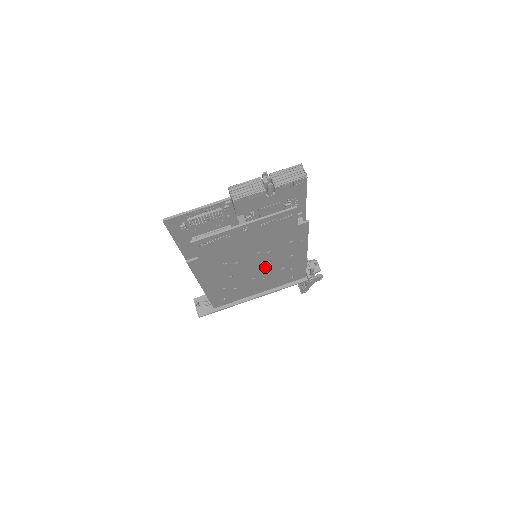
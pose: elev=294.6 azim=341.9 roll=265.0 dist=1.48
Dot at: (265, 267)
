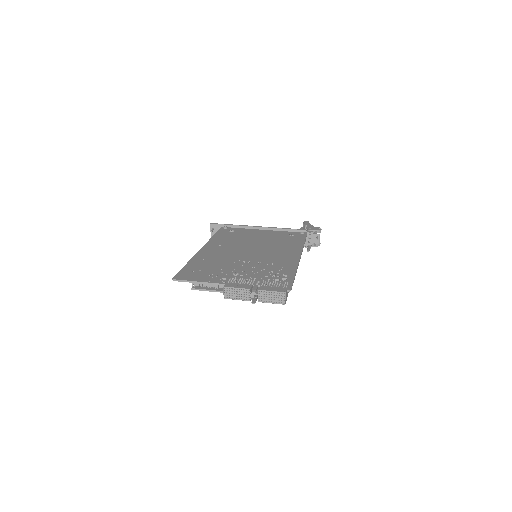
Dot at: occluded
